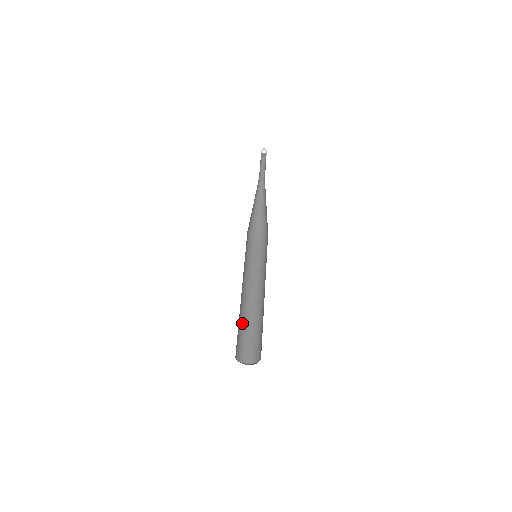
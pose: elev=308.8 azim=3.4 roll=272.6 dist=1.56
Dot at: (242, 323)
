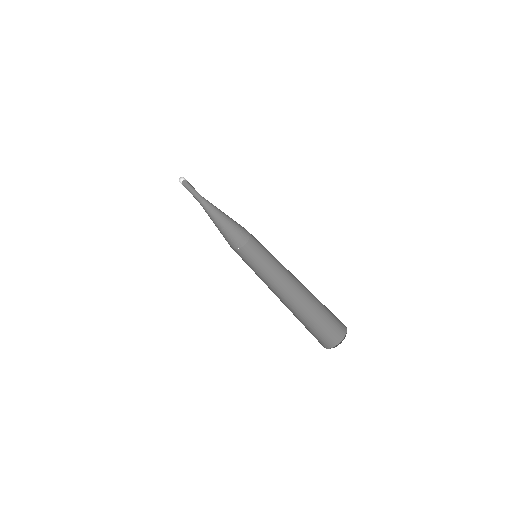
Dot at: (301, 316)
